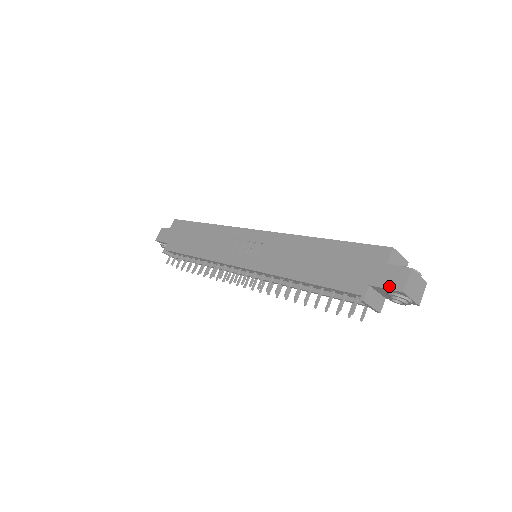
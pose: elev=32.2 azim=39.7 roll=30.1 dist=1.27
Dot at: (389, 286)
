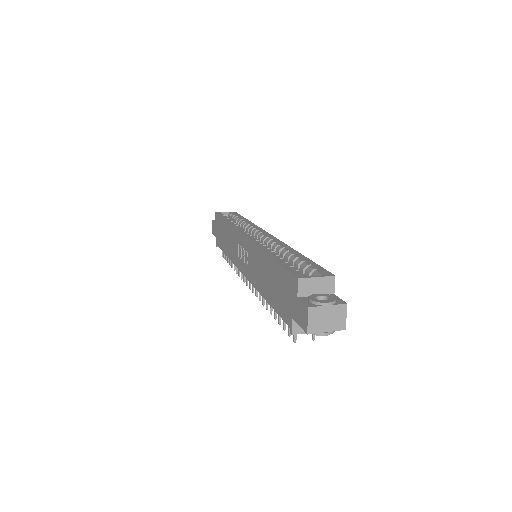
Dot at: (300, 324)
